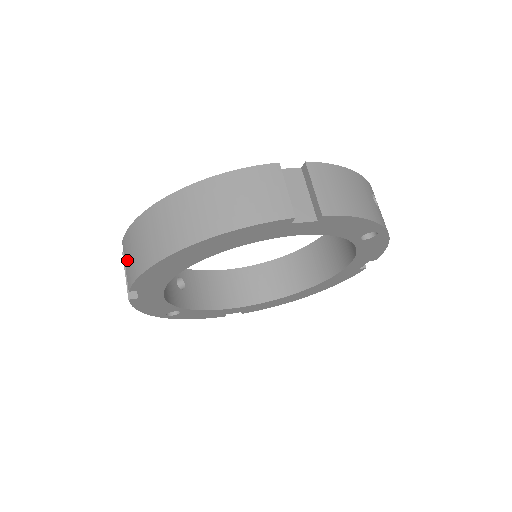
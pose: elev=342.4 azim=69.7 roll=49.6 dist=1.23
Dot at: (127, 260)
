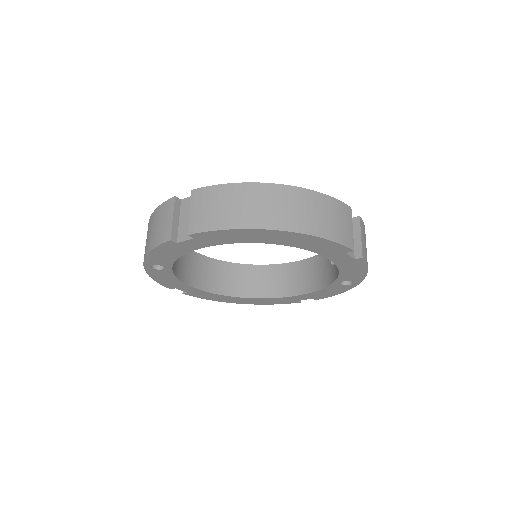
Dot at: (200, 209)
